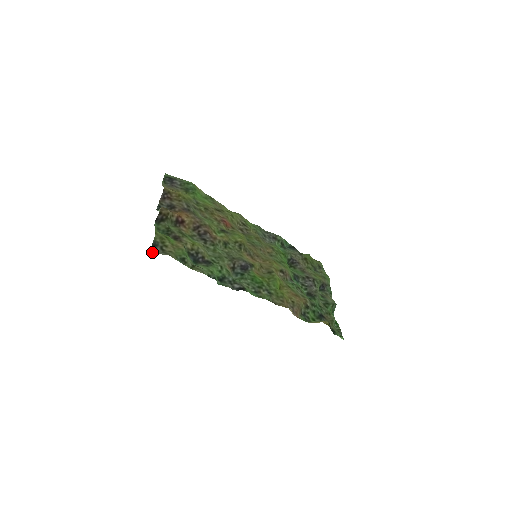
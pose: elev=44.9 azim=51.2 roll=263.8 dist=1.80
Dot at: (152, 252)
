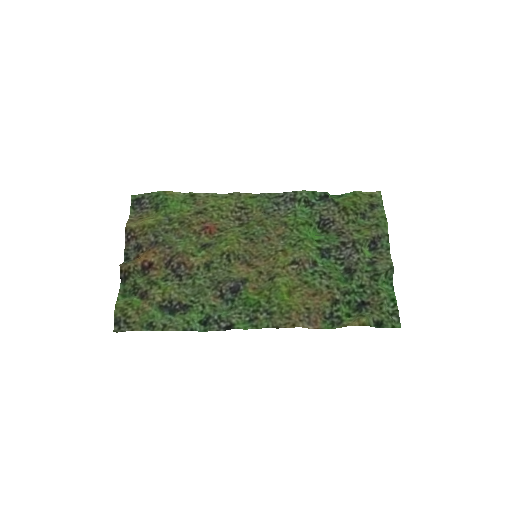
Dot at: (117, 332)
